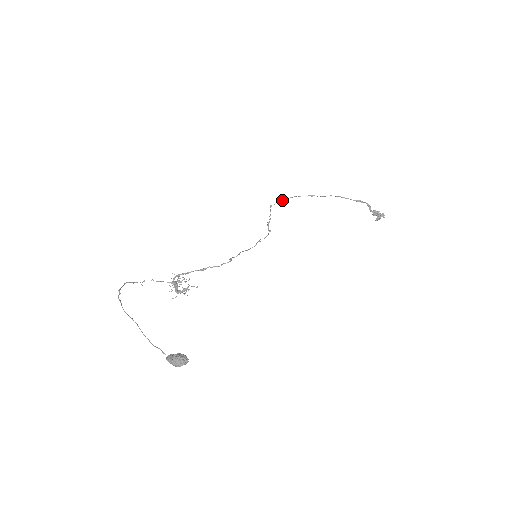
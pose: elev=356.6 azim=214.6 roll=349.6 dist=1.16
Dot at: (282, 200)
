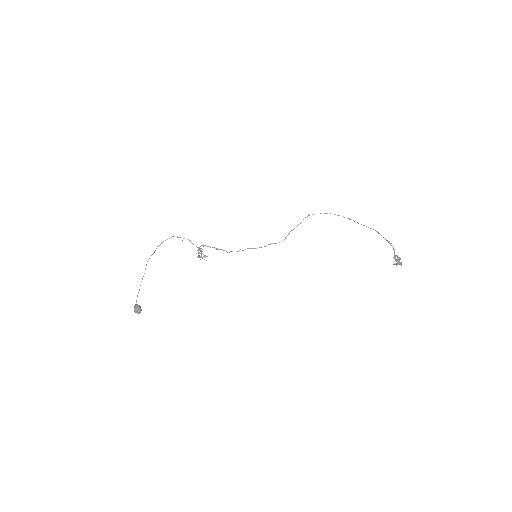
Dot at: occluded
